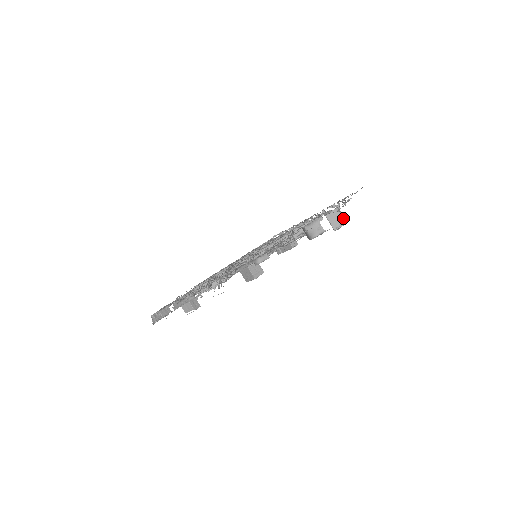
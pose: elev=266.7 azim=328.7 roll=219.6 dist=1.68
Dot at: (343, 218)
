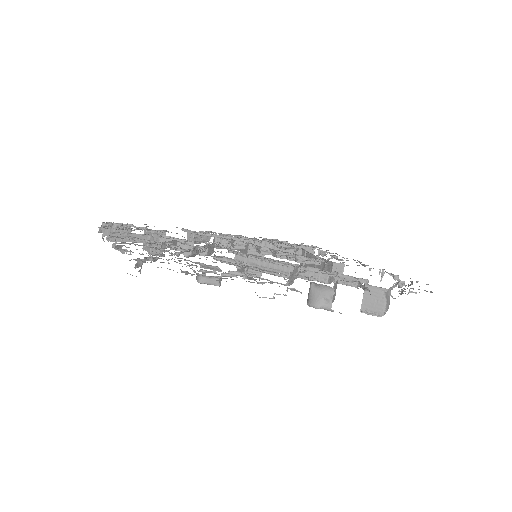
Dot at: (383, 307)
